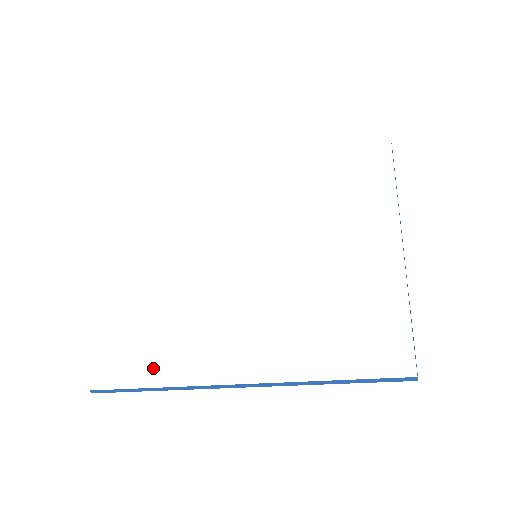
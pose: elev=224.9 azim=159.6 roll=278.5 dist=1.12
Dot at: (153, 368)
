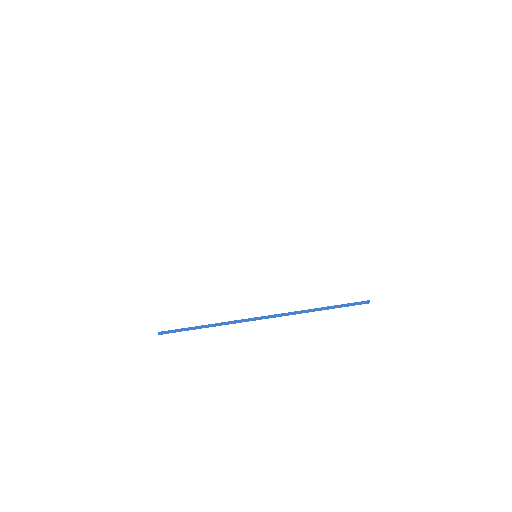
Dot at: (205, 315)
